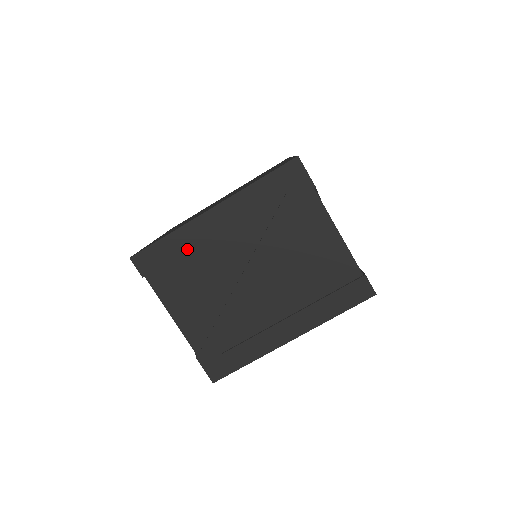
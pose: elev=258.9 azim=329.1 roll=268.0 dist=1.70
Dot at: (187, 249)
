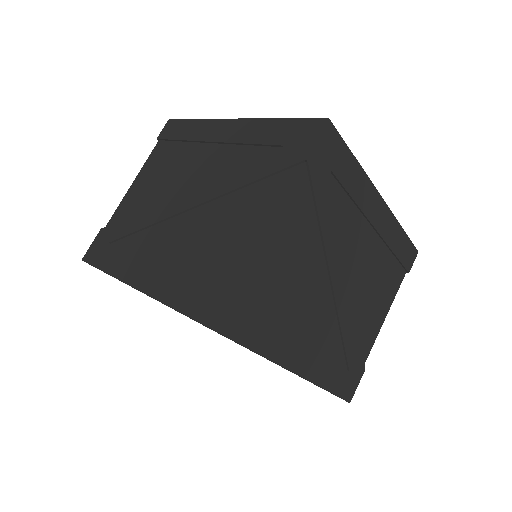
Dot at: (191, 139)
